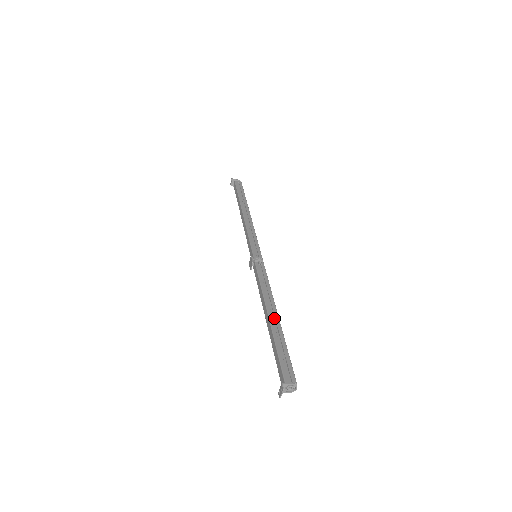
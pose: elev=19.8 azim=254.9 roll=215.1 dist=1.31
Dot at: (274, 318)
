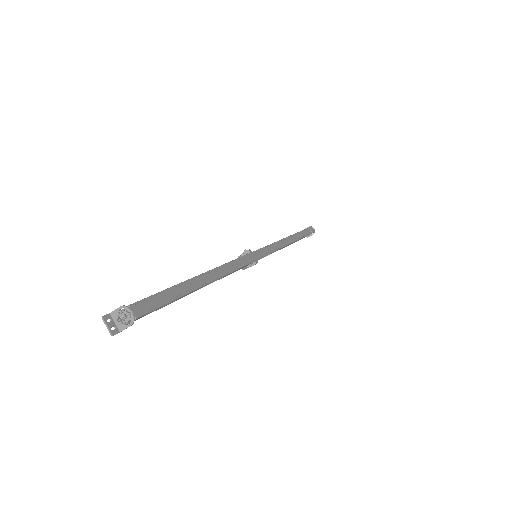
Dot at: occluded
